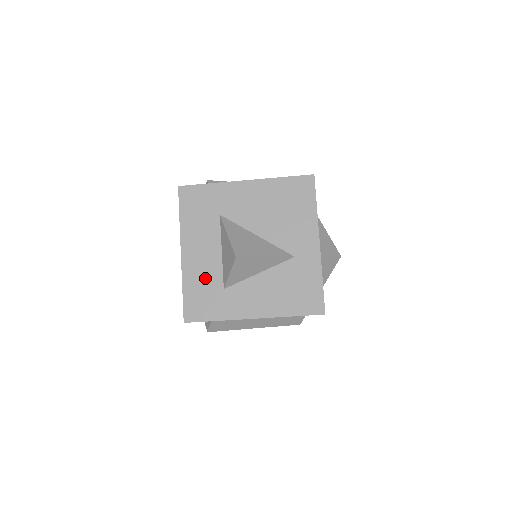
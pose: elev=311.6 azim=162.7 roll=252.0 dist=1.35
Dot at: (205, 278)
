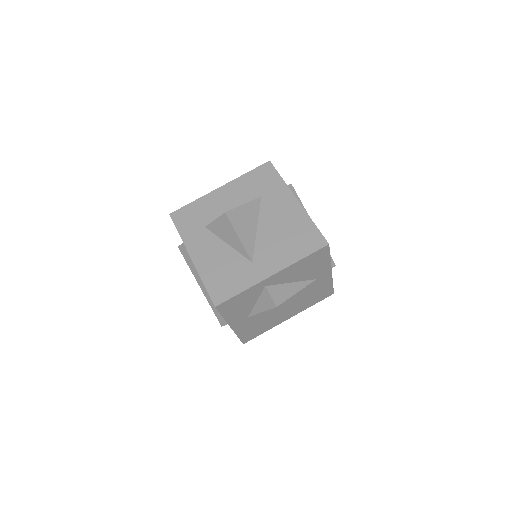
Dot at: (208, 211)
